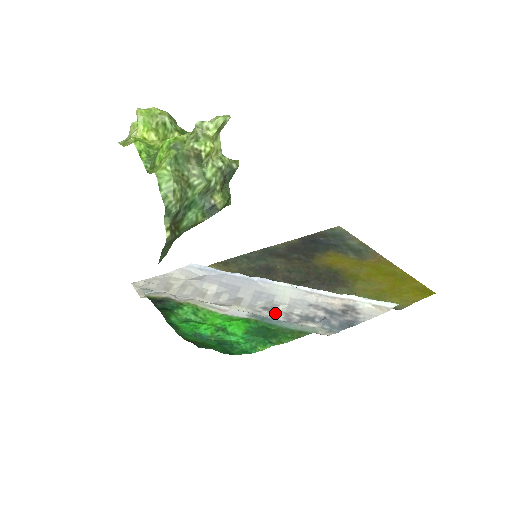
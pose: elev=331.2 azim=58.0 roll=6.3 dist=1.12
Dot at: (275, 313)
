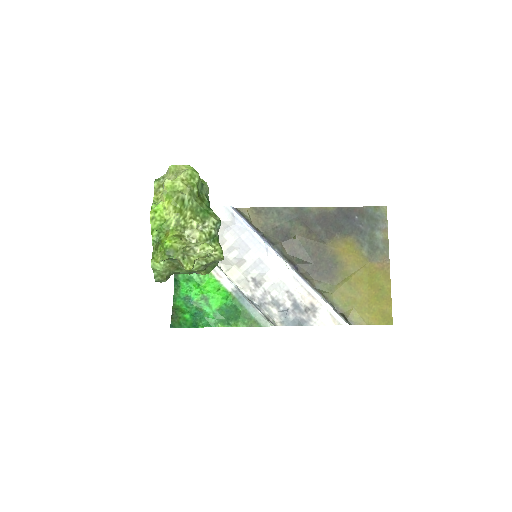
Dot at: (258, 288)
